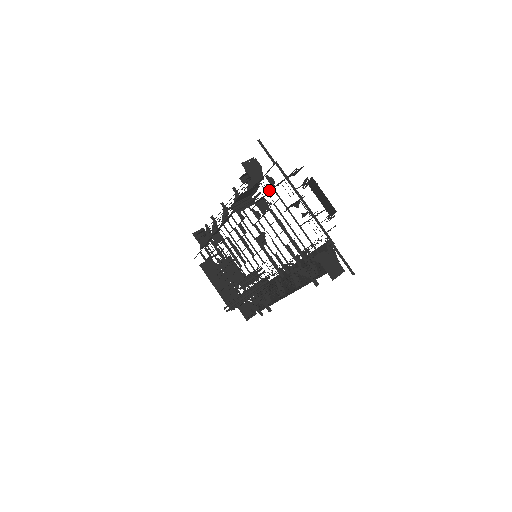
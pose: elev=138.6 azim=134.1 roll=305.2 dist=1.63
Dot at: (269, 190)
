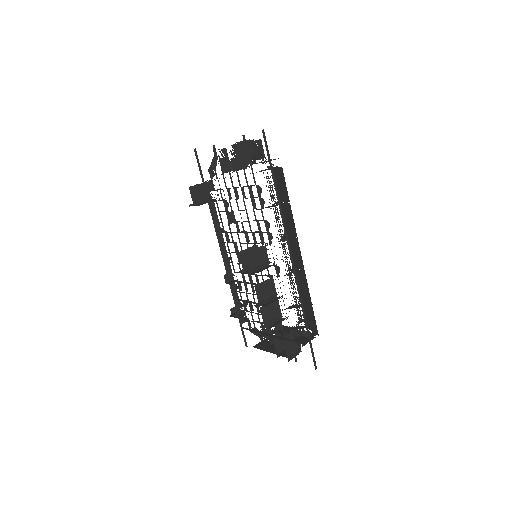
Dot at: (210, 175)
